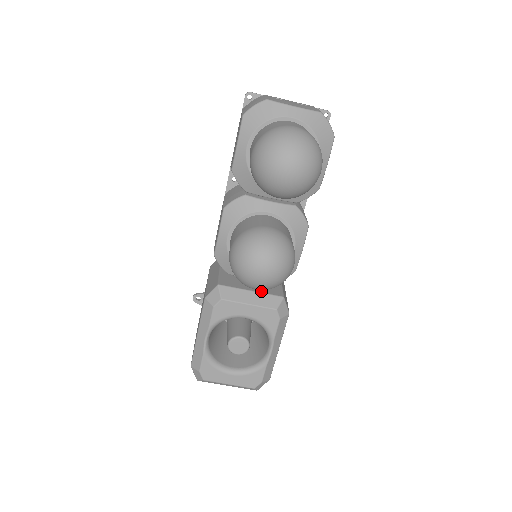
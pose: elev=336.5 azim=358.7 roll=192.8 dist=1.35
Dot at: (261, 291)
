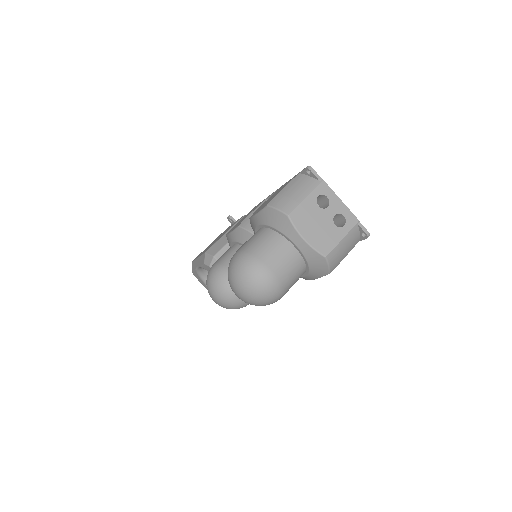
Dot at: occluded
